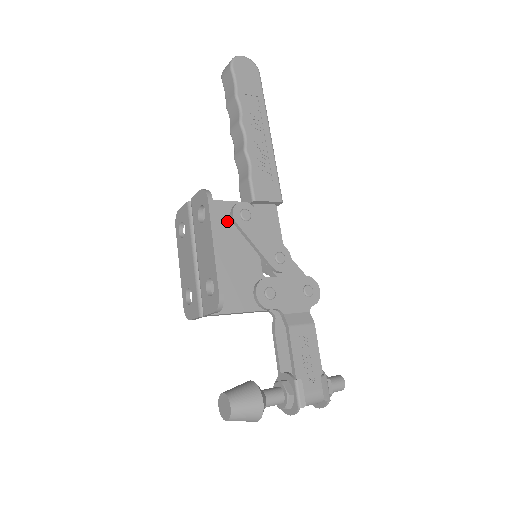
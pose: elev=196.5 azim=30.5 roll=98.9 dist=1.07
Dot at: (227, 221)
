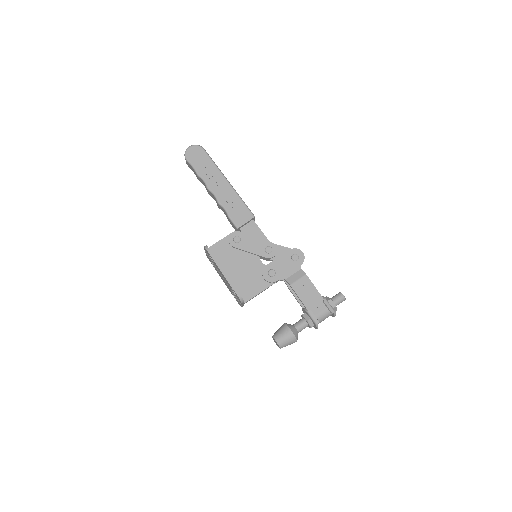
Dot at: (229, 249)
